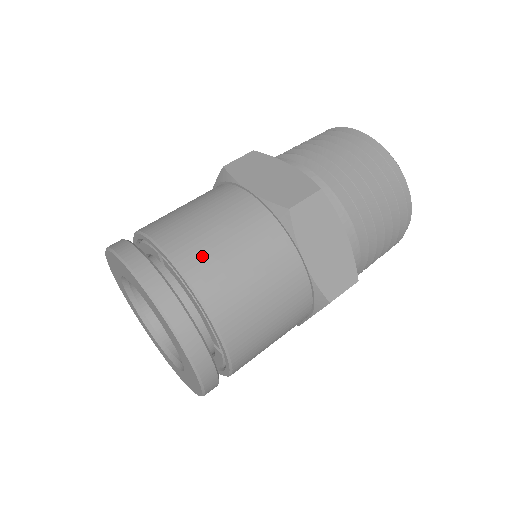
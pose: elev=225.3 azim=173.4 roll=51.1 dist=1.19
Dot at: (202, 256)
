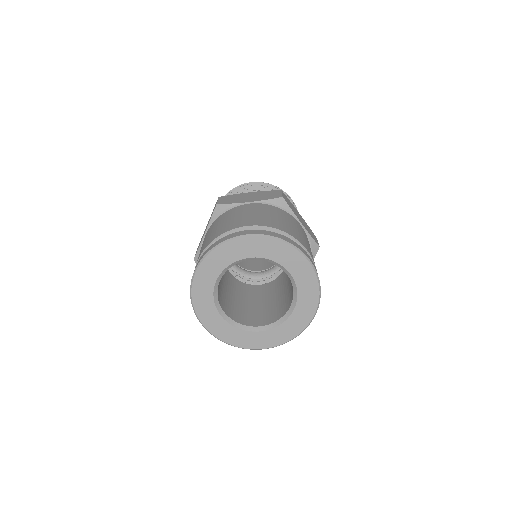
Dot at: (213, 236)
